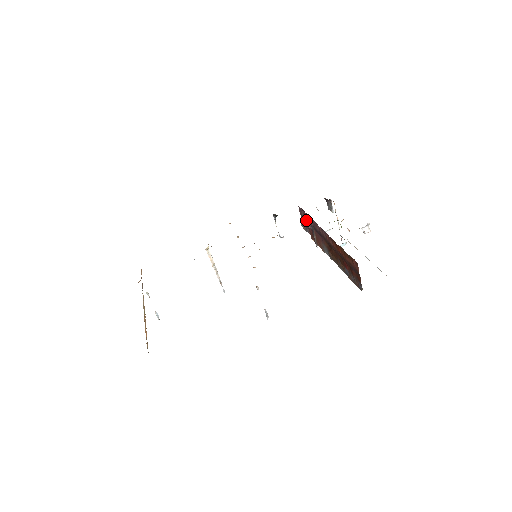
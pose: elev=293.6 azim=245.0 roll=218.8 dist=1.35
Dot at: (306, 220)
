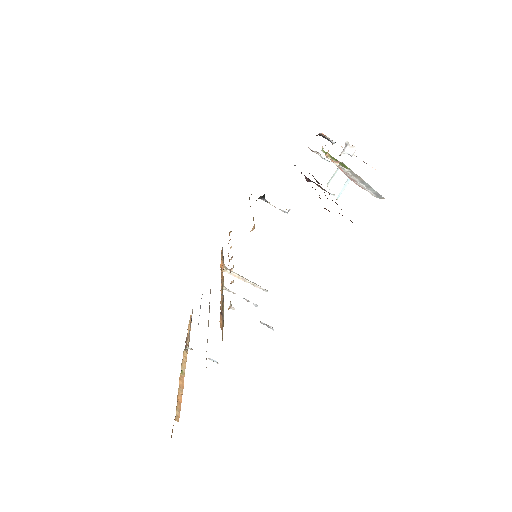
Dot at: (304, 175)
